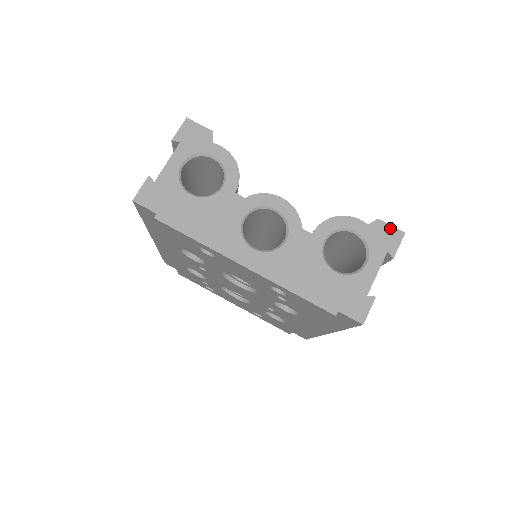
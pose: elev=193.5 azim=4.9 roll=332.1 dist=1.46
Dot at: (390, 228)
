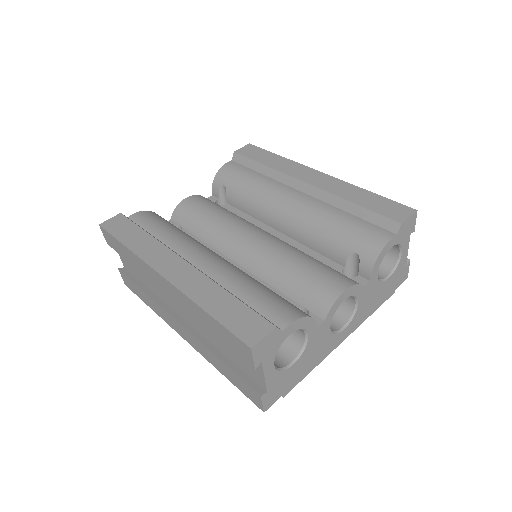
Dot at: (409, 220)
